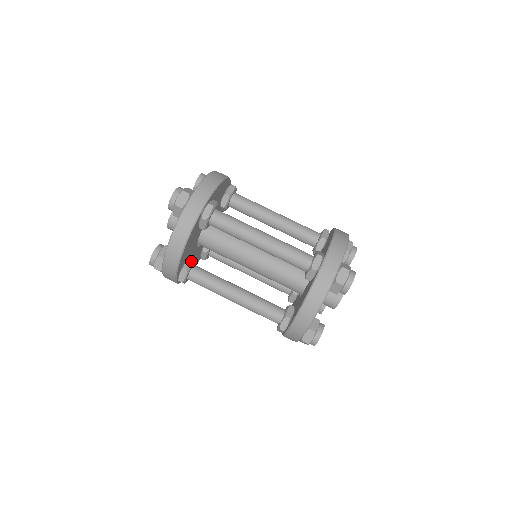
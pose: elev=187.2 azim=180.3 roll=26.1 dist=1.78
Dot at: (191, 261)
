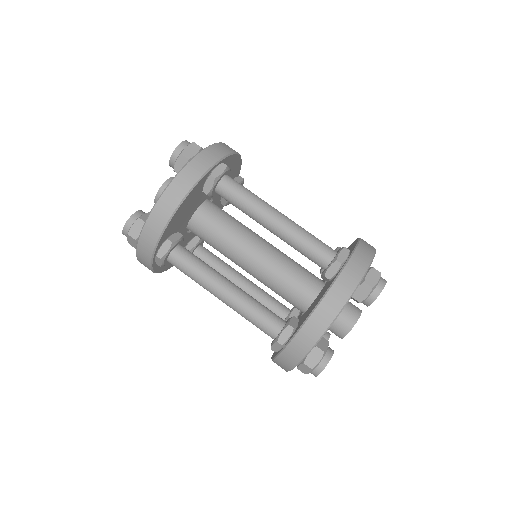
Dot at: (178, 236)
